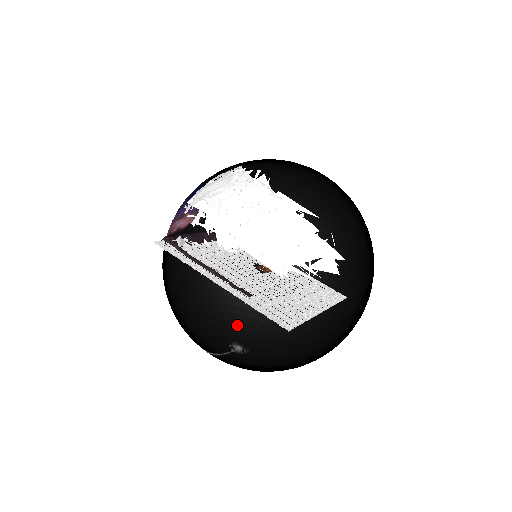
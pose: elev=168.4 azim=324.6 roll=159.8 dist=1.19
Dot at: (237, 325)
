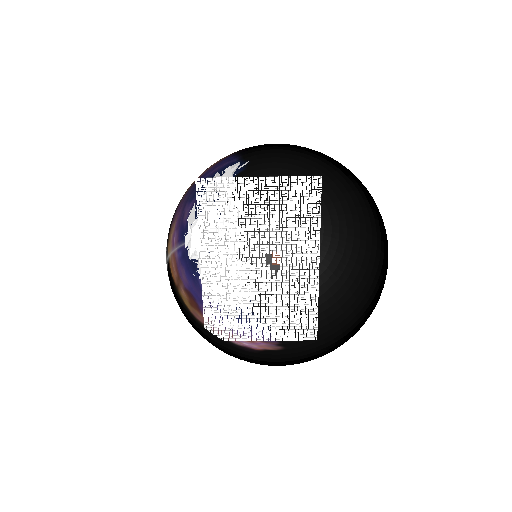
Dot at: occluded
